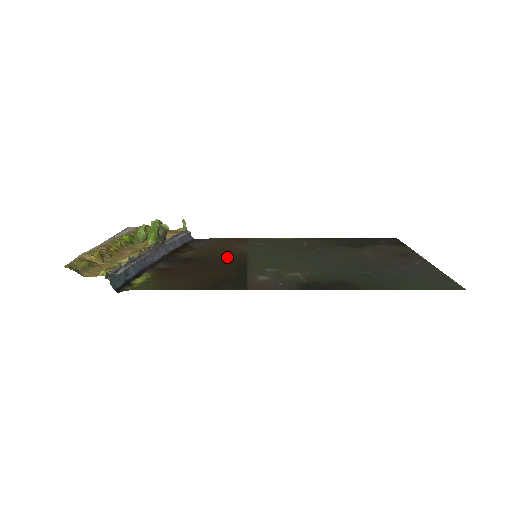
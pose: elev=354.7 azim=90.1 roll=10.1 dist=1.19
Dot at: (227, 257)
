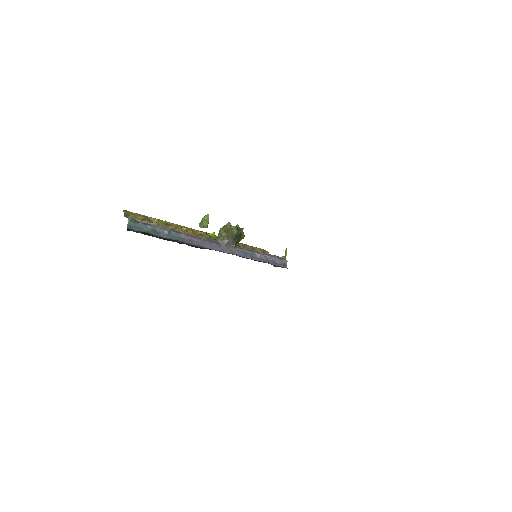
Dot at: occluded
